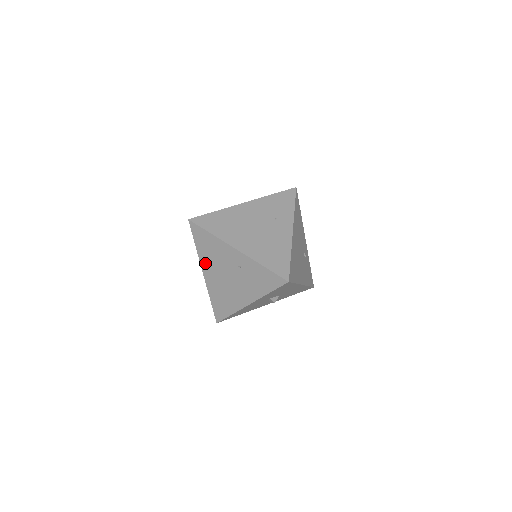
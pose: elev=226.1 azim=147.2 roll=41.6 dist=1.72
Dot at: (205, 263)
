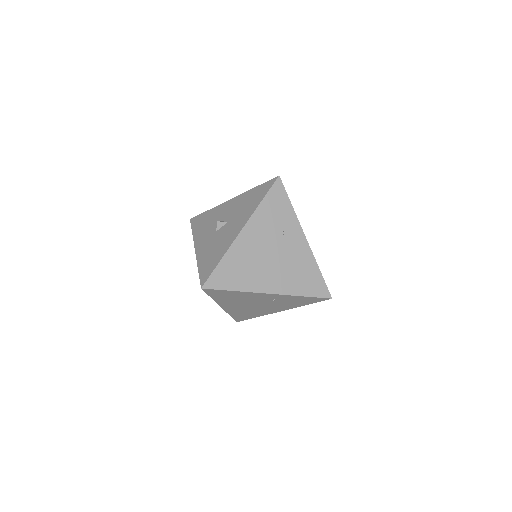
Dot at: (225, 303)
